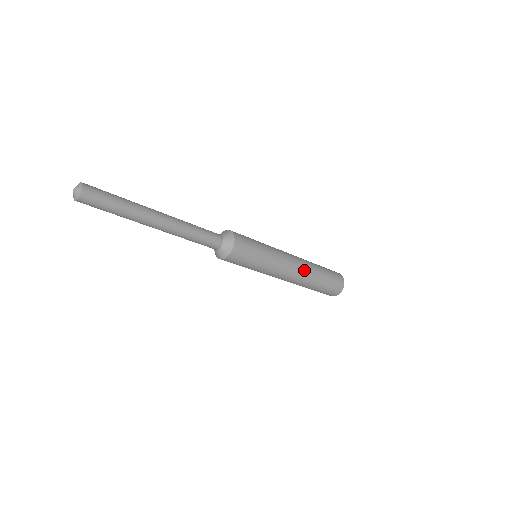
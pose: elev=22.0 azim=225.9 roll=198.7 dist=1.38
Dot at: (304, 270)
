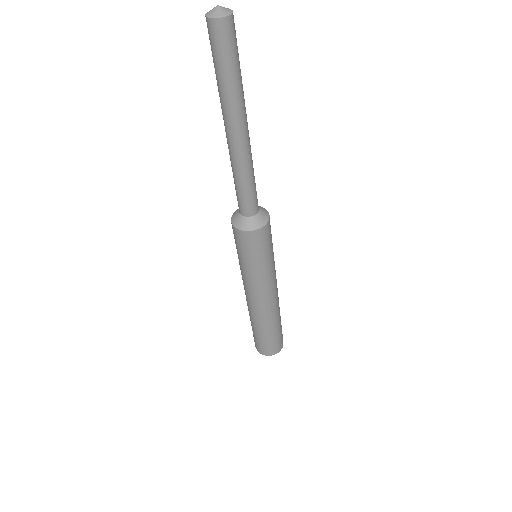
Dot at: (273, 308)
